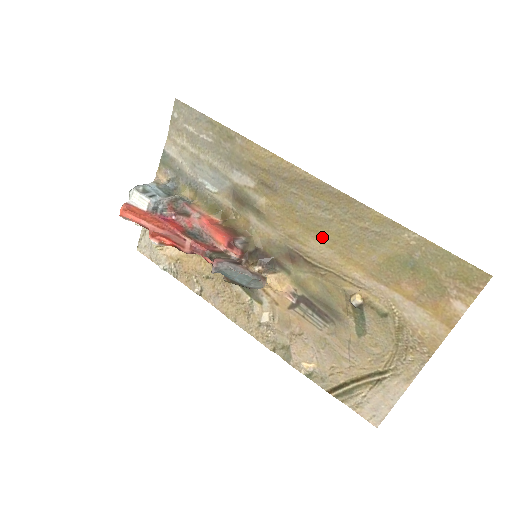
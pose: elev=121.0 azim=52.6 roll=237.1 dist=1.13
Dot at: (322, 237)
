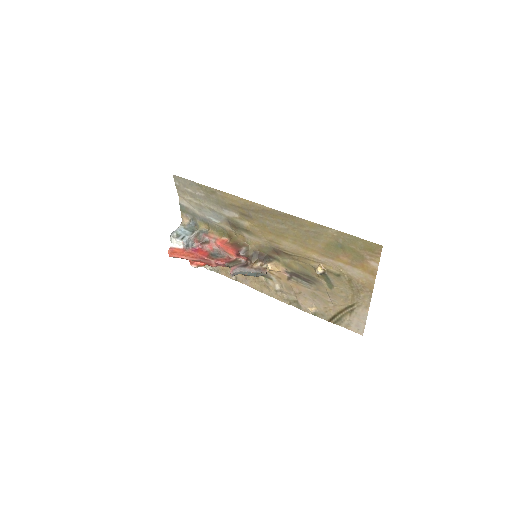
Dot at: (287, 239)
